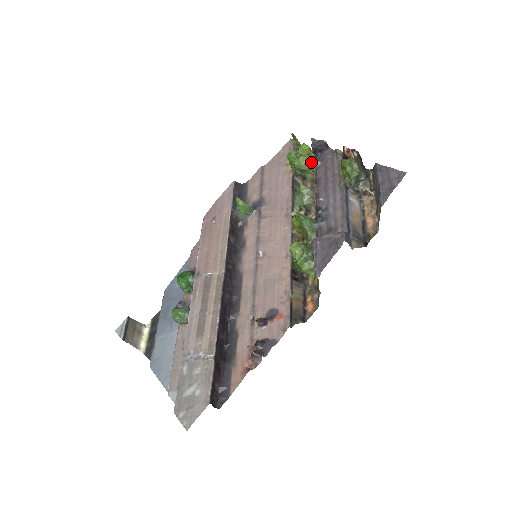
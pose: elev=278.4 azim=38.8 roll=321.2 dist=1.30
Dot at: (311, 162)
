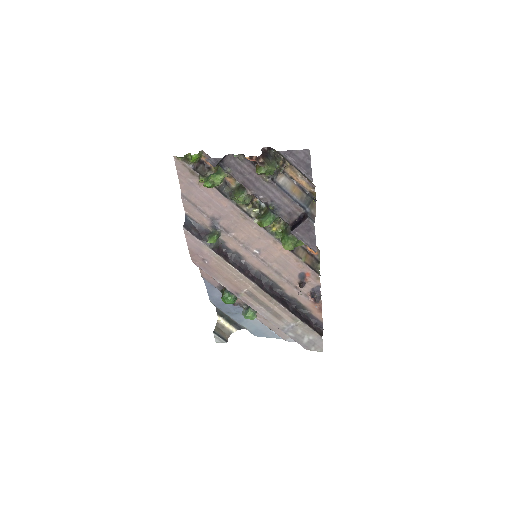
Dot at: (224, 176)
